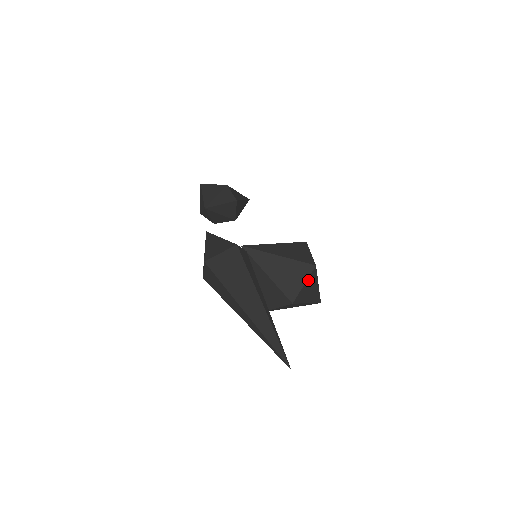
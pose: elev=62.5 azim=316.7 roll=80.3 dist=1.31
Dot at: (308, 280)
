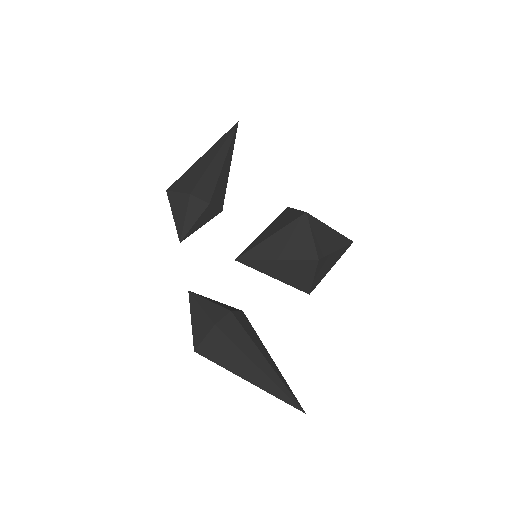
Dot at: (317, 271)
